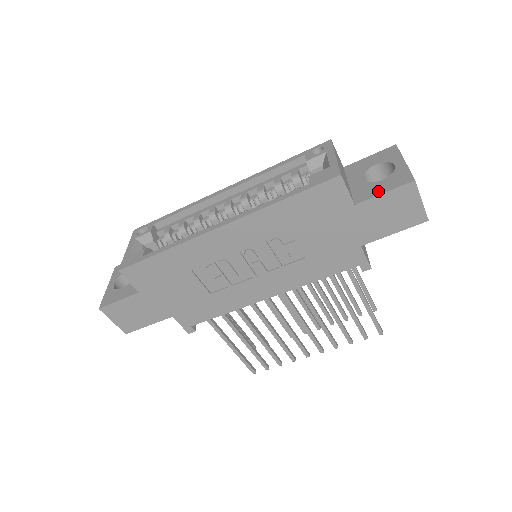
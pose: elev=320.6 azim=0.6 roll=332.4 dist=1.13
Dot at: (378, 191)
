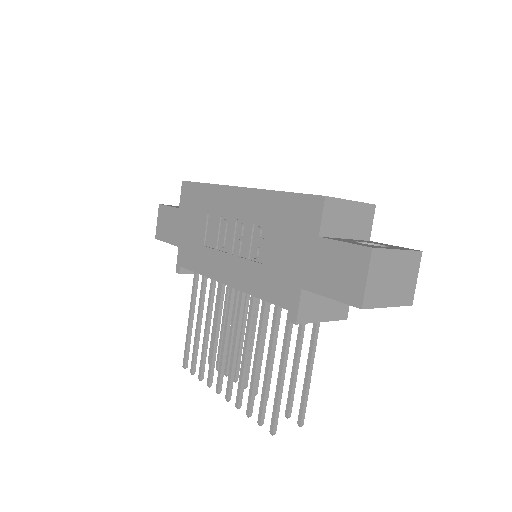
Dot at: (344, 241)
